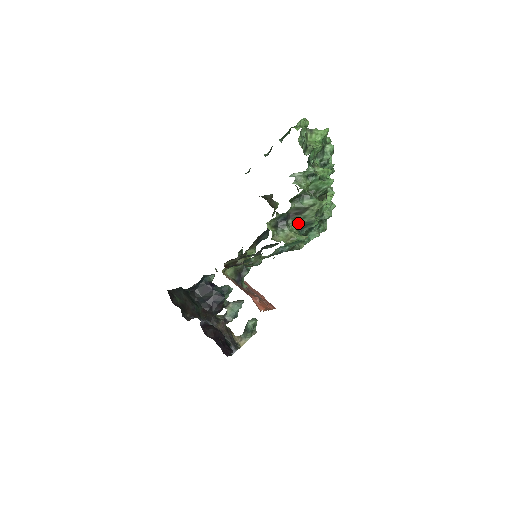
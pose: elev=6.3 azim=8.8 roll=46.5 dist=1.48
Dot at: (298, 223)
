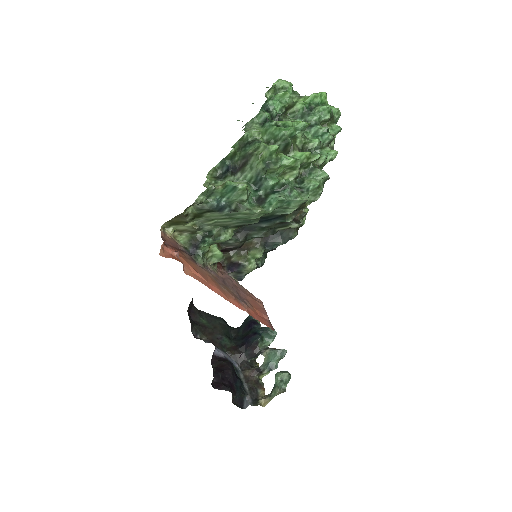
Dot at: (249, 178)
